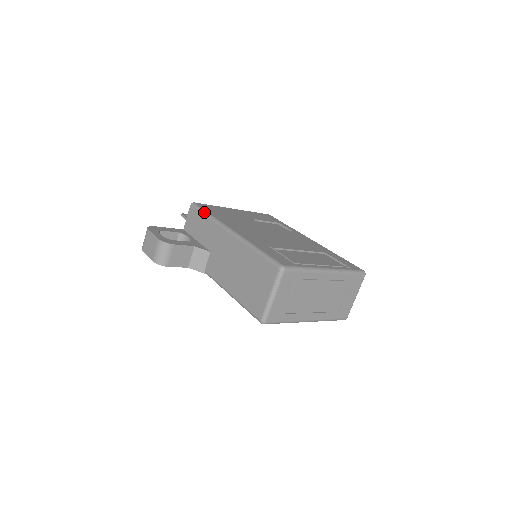
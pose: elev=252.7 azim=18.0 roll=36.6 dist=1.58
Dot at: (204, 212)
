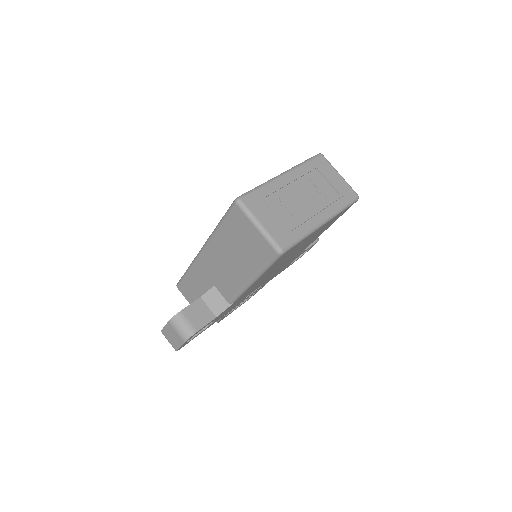
Dot at: (184, 274)
